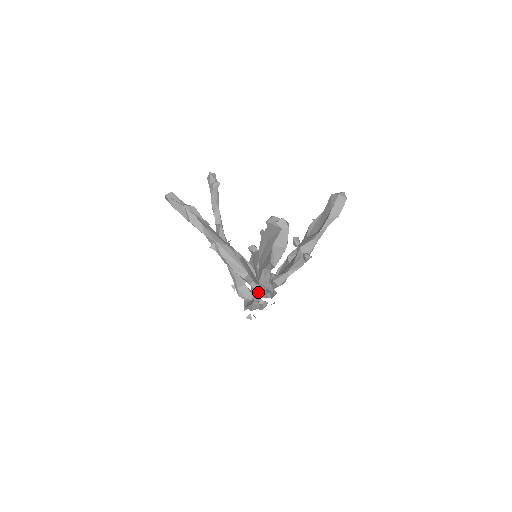
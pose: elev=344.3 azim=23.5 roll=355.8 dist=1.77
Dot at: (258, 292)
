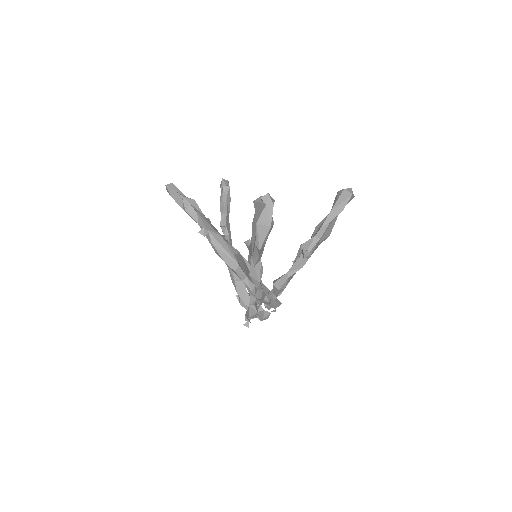
Dot at: (252, 291)
